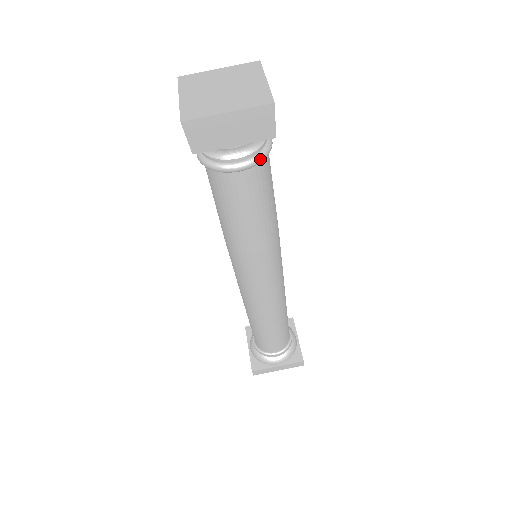
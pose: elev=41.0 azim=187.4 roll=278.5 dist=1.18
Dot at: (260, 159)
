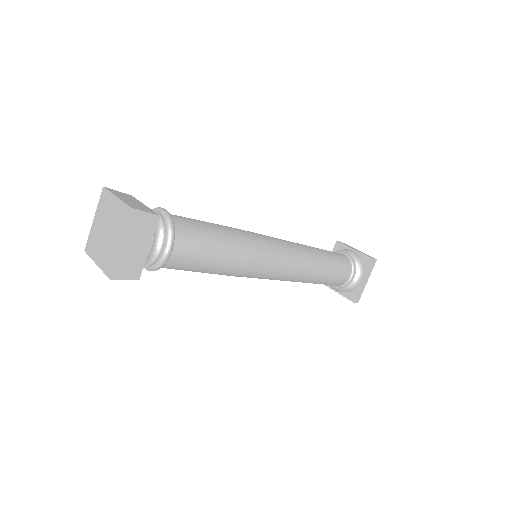
Dot at: (171, 231)
